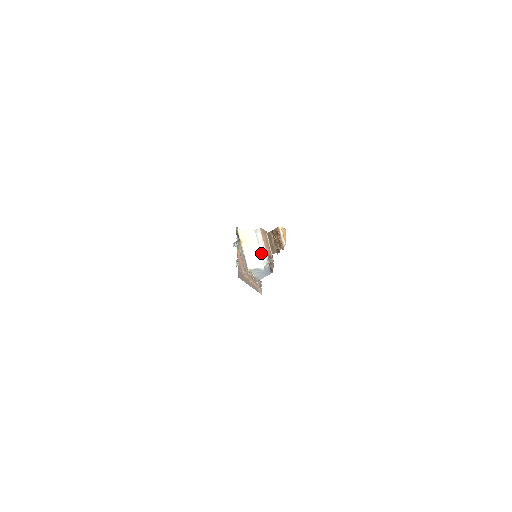
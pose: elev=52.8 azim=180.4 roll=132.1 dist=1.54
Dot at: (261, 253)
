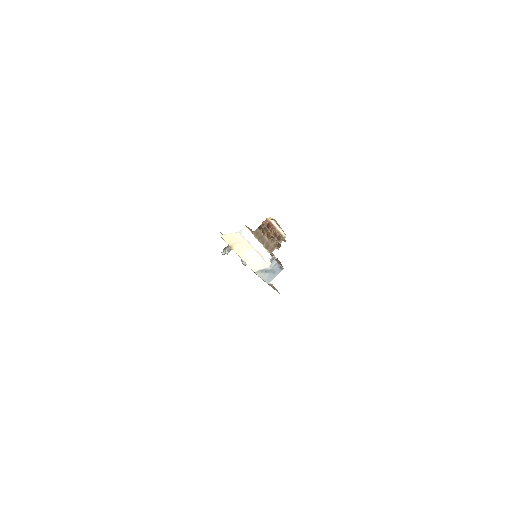
Dot at: (259, 253)
